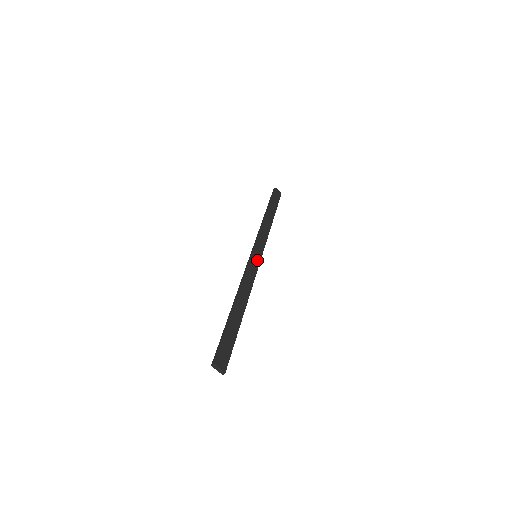
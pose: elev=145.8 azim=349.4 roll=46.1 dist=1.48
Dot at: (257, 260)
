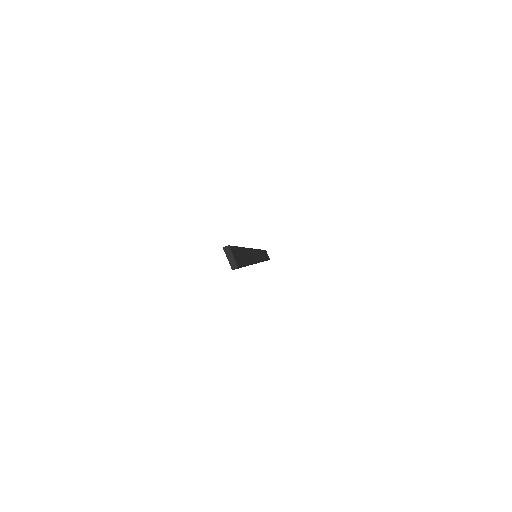
Dot at: (258, 257)
